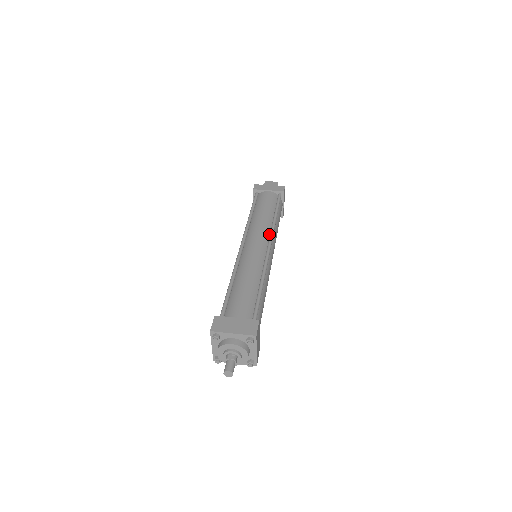
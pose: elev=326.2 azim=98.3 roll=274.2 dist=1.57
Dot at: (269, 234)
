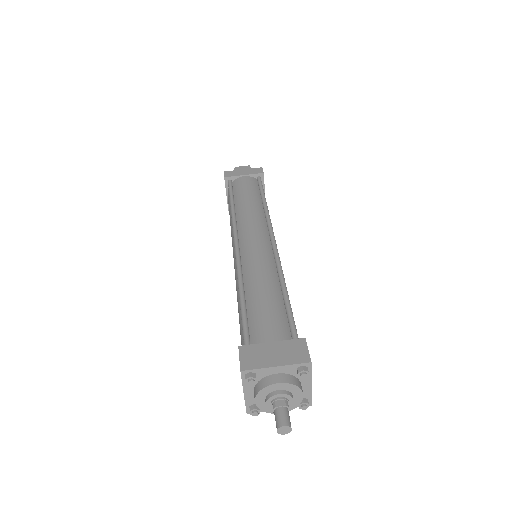
Dot at: (266, 225)
